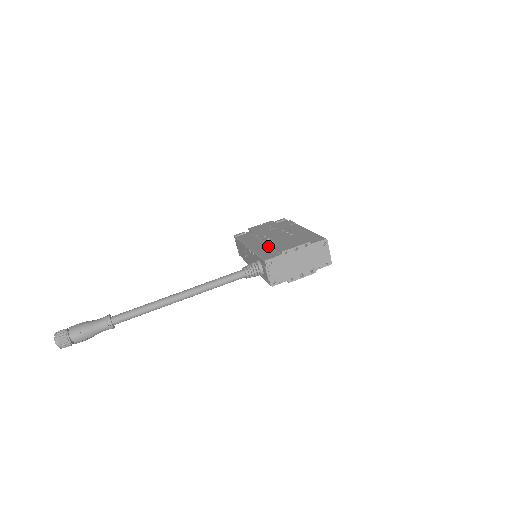
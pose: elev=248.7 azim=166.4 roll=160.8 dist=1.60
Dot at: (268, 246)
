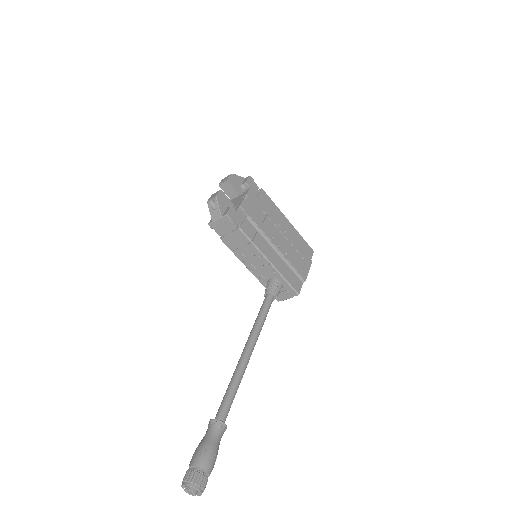
Dot at: (284, 261)
